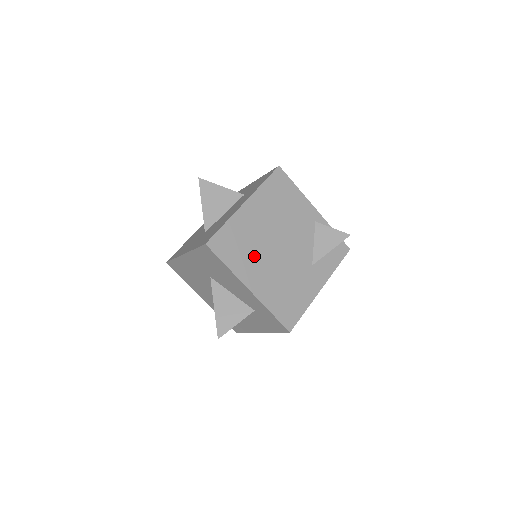
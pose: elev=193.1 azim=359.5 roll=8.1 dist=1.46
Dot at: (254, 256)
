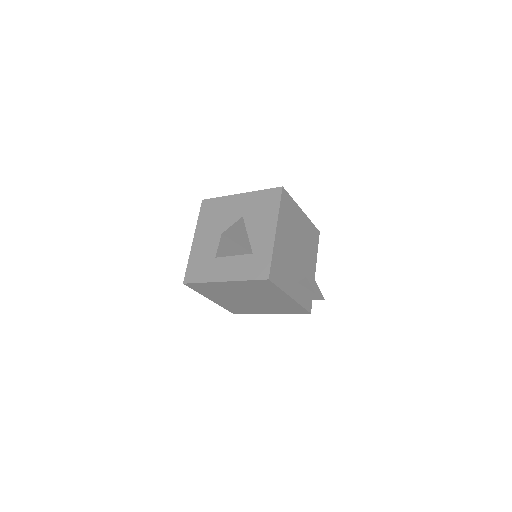
Dot at: (288, 228)
